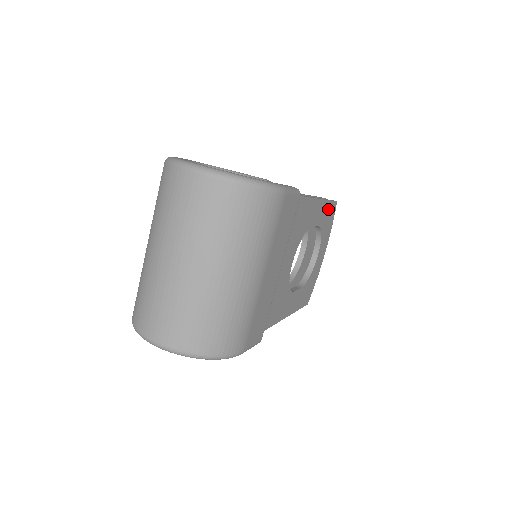
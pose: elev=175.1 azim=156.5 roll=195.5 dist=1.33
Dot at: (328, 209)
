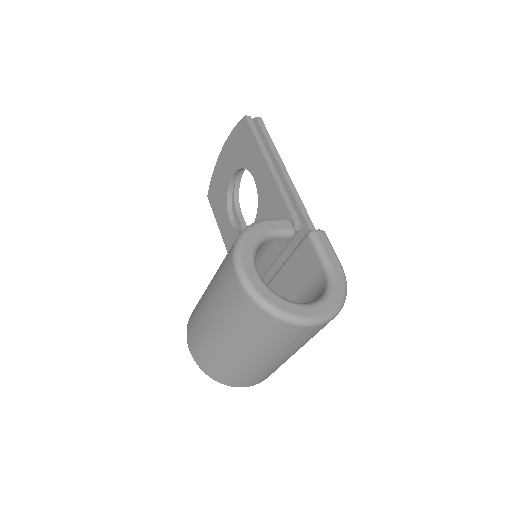
Dot at: occluded
